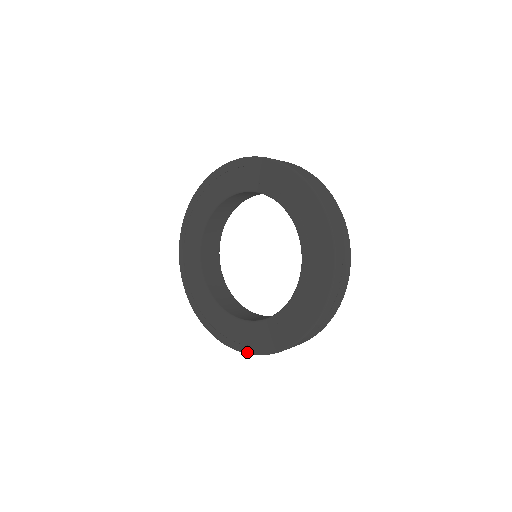
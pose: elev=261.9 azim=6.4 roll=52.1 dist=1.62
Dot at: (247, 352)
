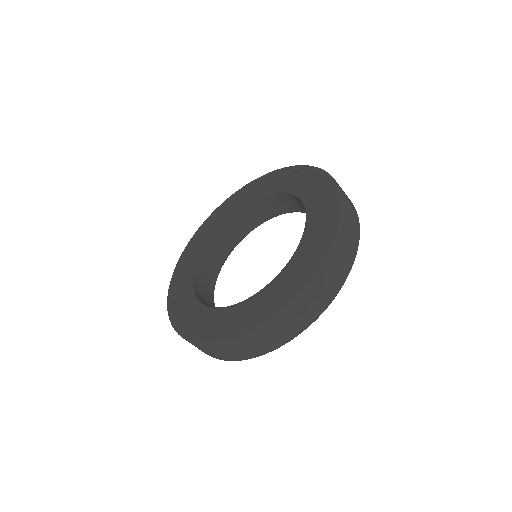
Dot at: (201, 340)
